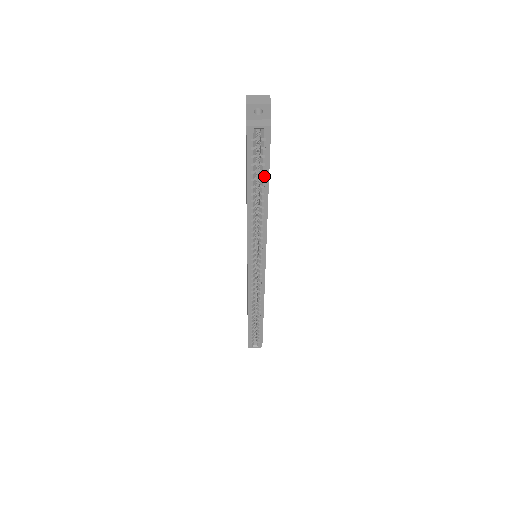
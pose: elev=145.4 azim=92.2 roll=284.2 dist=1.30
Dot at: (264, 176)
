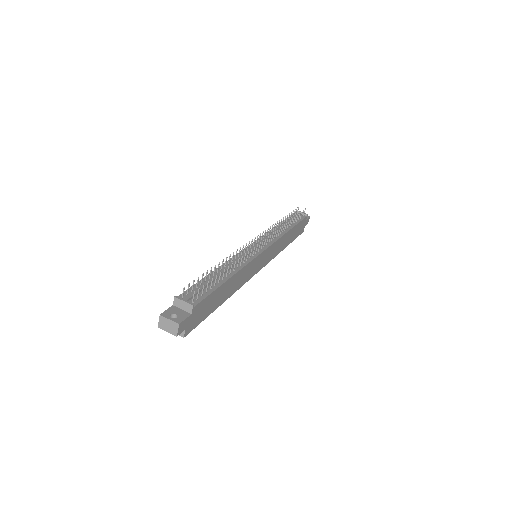
Dot at: occluded
